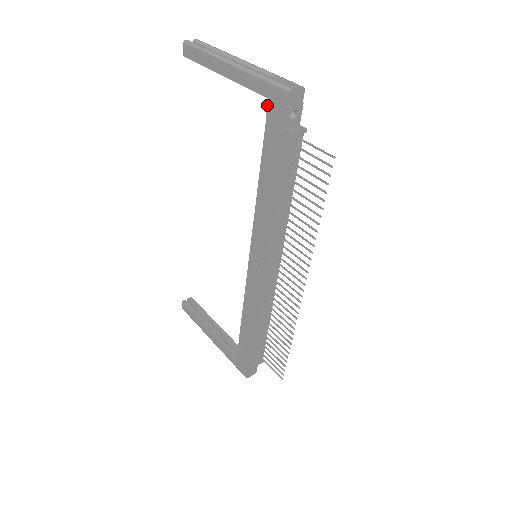
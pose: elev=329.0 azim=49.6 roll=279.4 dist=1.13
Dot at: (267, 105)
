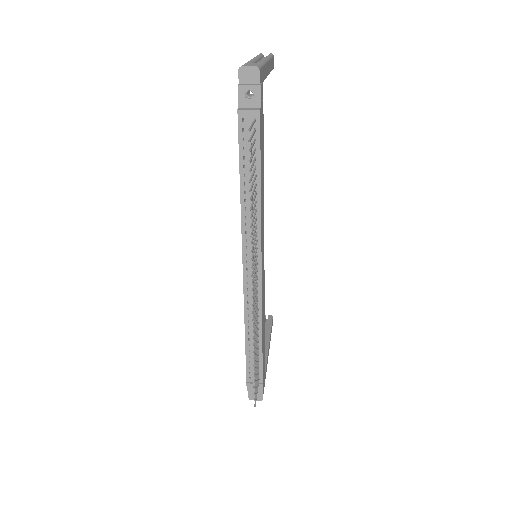
Dot at: occluded
